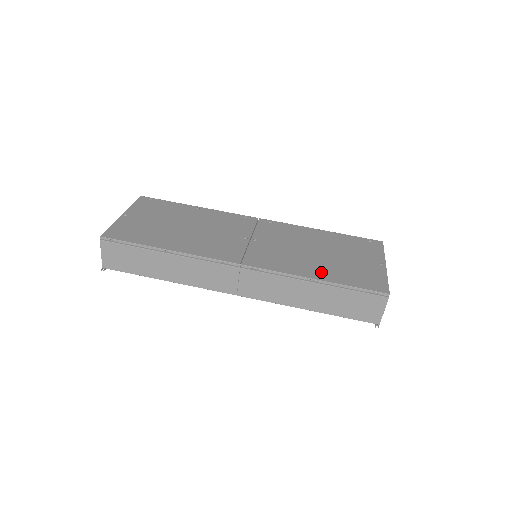
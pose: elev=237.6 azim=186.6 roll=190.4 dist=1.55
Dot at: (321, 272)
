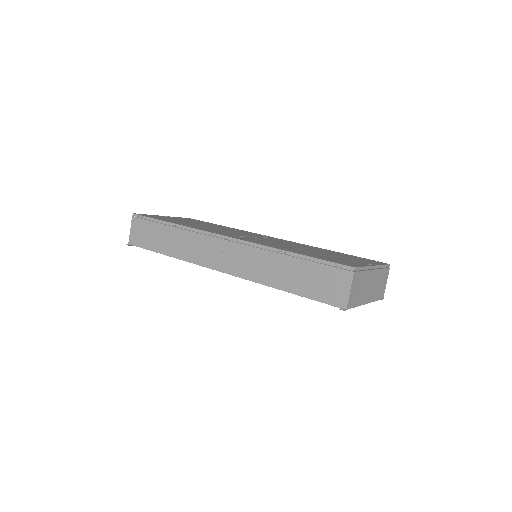
Dot at: (296, 251)
